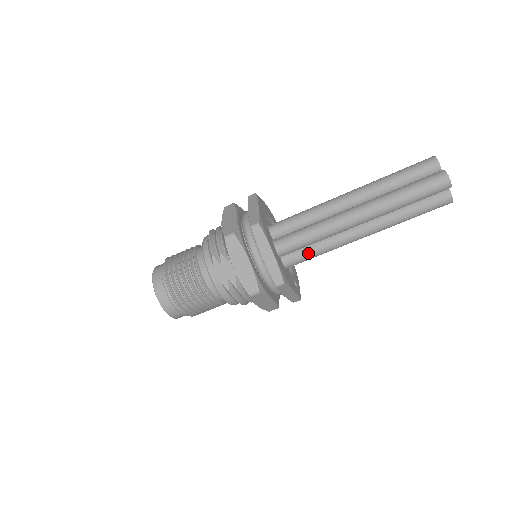
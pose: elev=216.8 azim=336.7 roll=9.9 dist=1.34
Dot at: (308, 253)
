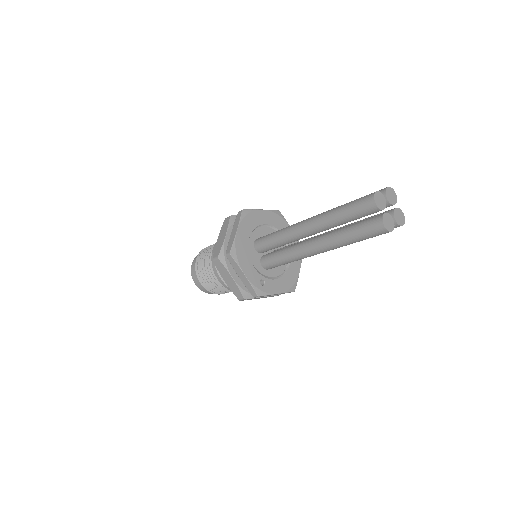
Dot at: (276, 255)
